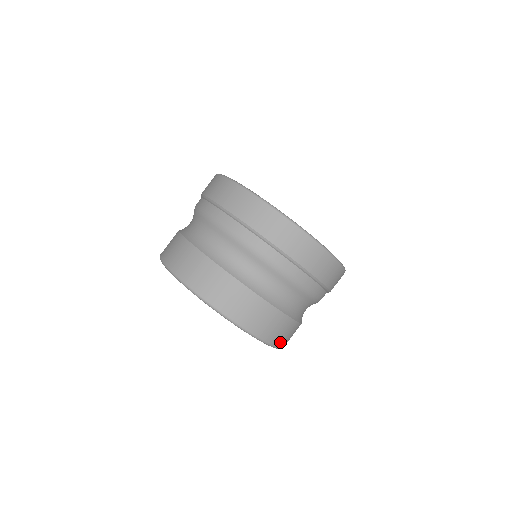
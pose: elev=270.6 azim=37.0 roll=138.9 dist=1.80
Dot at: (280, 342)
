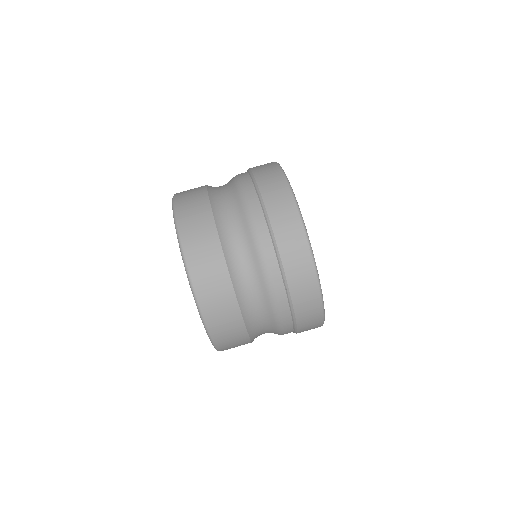
Dot at: (219, 339)
